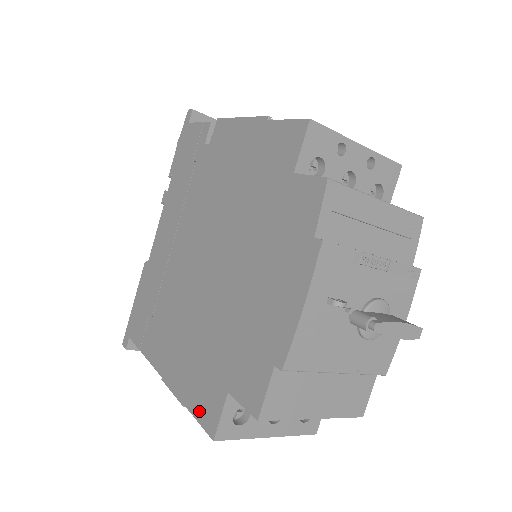
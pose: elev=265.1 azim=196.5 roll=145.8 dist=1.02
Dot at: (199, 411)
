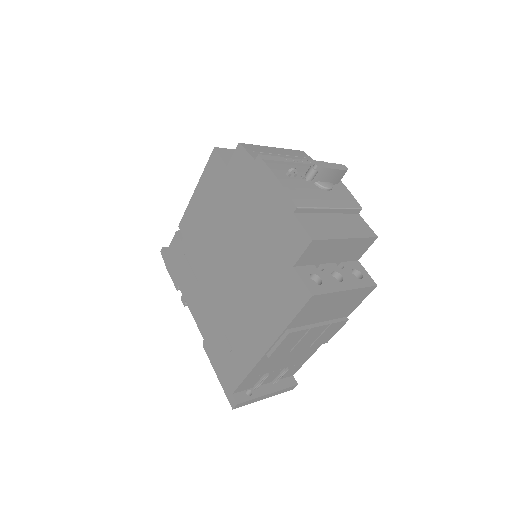
Dot at: (294, 307)
